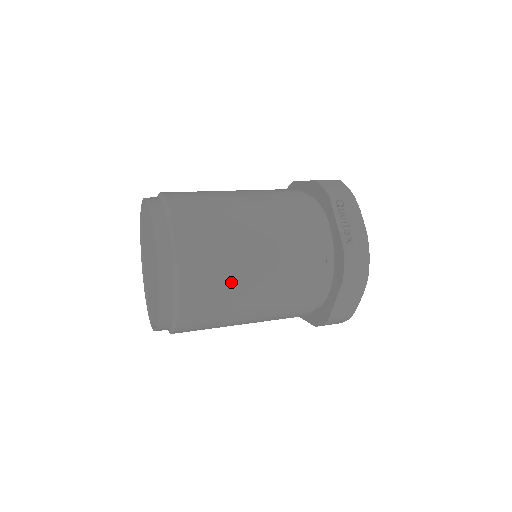
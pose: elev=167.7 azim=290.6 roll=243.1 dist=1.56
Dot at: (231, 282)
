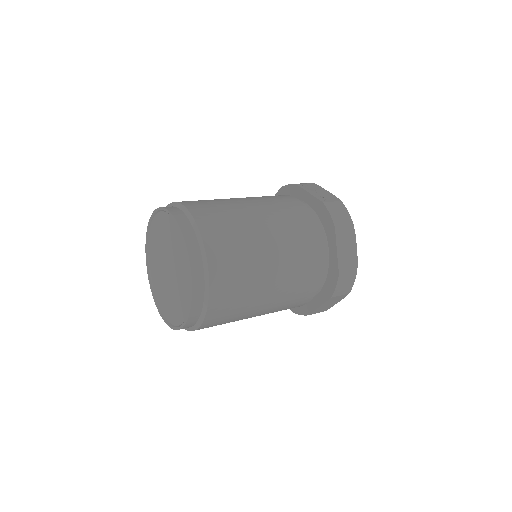
Dot at: (245, 237)
